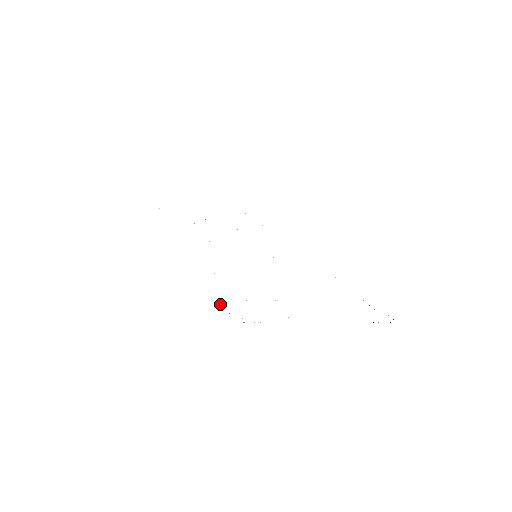
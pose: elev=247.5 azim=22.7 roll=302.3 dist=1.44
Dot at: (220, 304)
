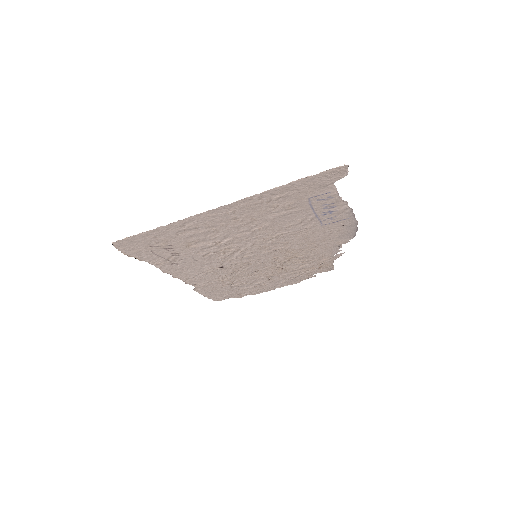
Dot at: occluded
